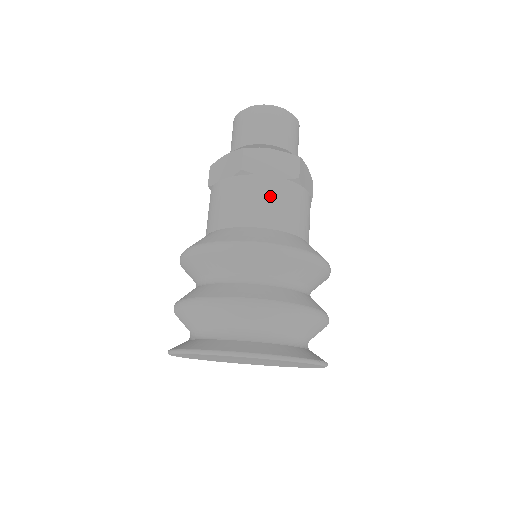
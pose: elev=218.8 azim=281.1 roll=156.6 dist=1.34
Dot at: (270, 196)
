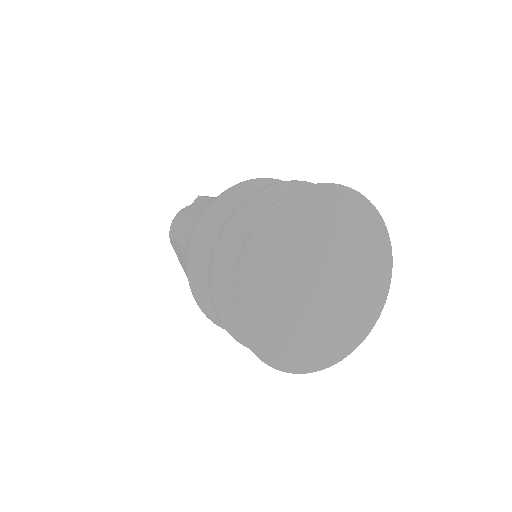
Dot at: occluded
